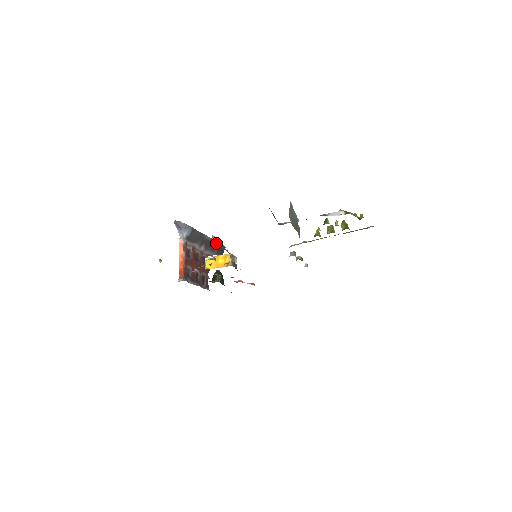
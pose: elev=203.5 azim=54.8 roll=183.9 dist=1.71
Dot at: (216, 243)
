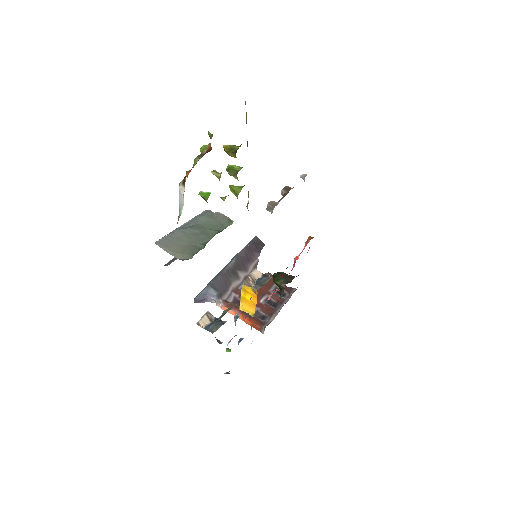
Dot at: (211, 318)
